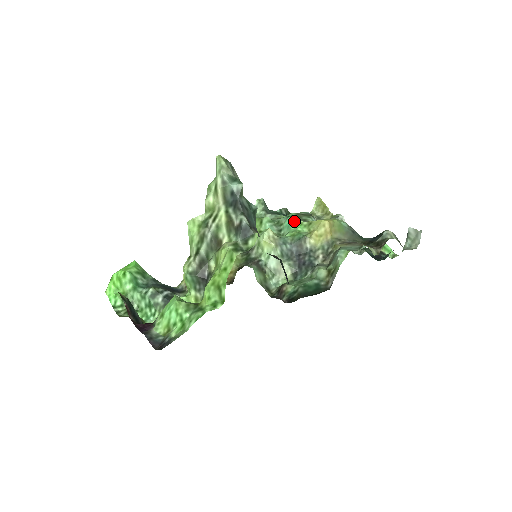
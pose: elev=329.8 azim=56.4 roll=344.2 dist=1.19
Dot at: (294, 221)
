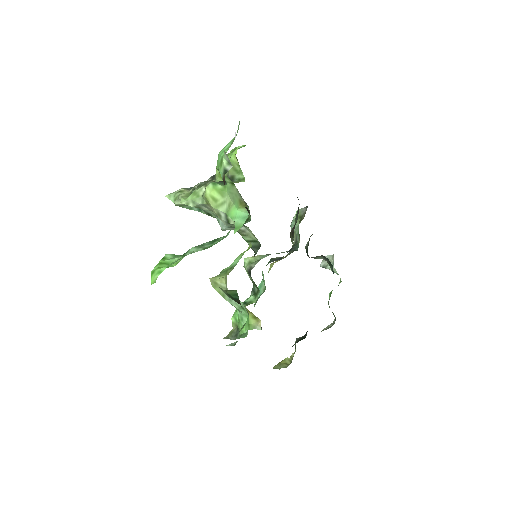
Dot at: (259, 284)
